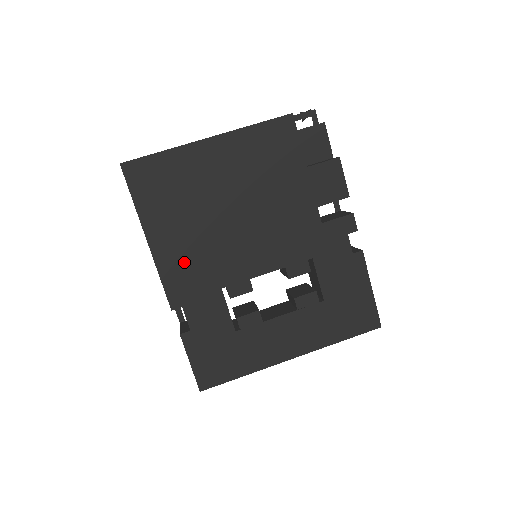
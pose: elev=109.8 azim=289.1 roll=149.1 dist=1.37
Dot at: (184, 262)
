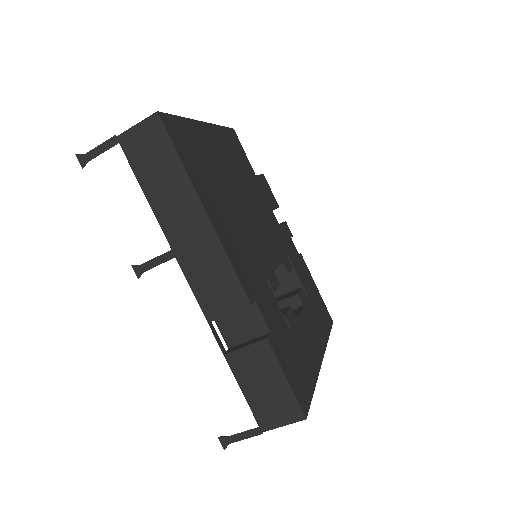
Dot at: (236, 244)
